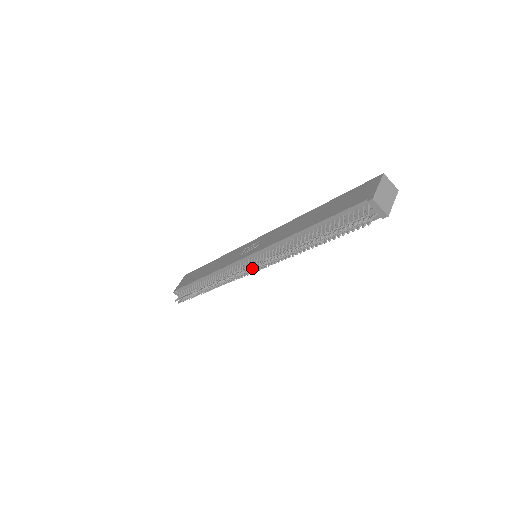
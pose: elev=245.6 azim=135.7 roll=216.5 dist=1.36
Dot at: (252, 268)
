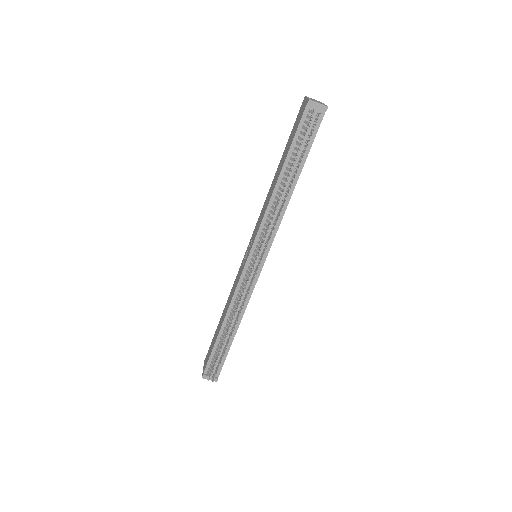
Dot at: (259, 253)
